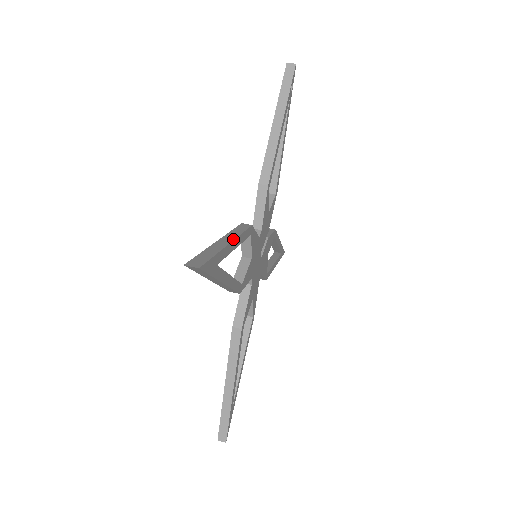
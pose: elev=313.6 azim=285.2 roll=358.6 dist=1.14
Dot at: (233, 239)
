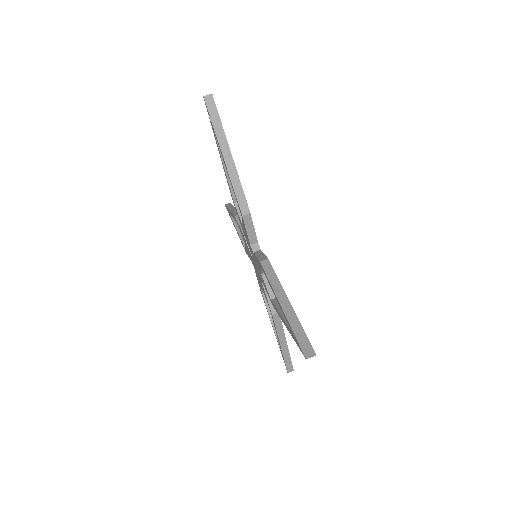
Dot at: (285, 295)
